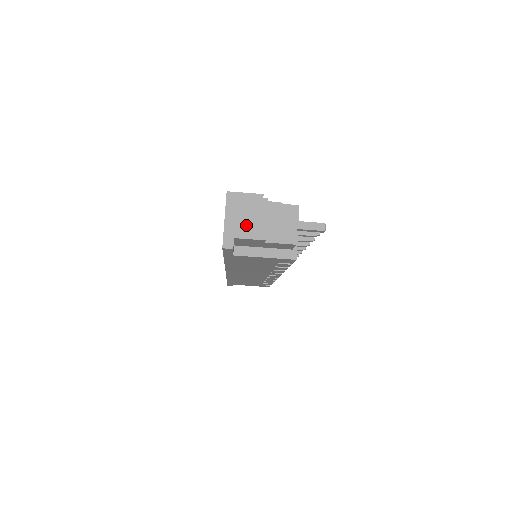
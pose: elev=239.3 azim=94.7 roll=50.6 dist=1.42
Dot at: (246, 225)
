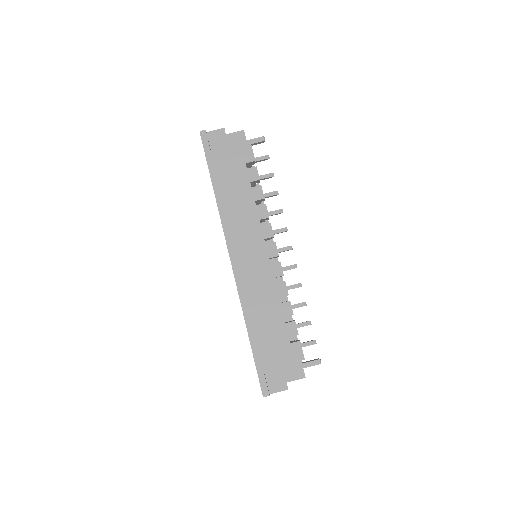
Dot at: occluded
